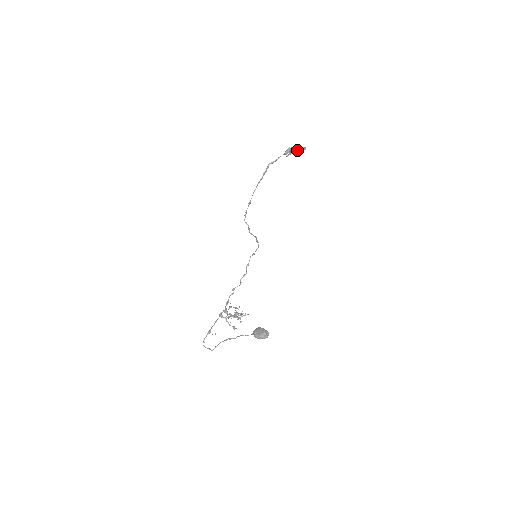
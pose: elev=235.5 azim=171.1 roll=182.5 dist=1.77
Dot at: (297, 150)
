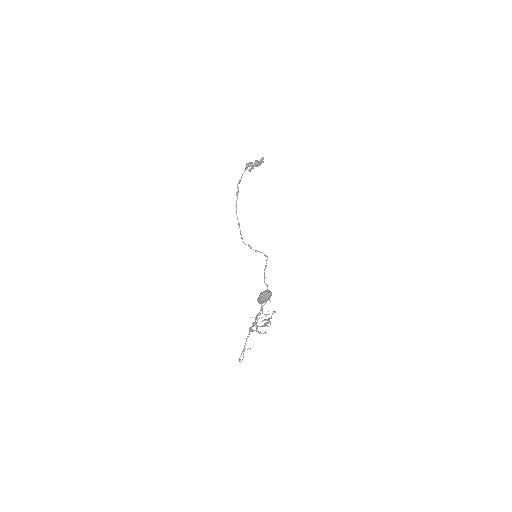
Dot at: occluded
